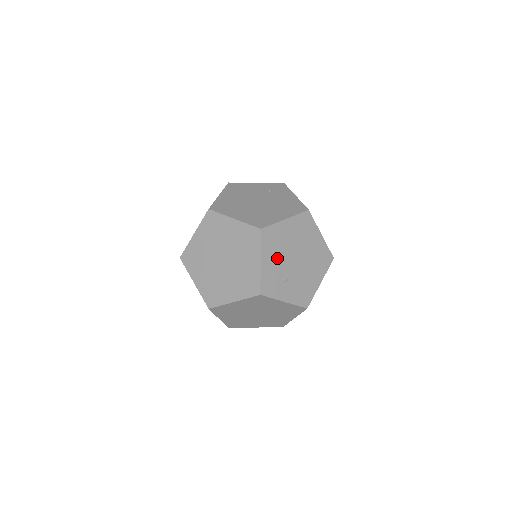
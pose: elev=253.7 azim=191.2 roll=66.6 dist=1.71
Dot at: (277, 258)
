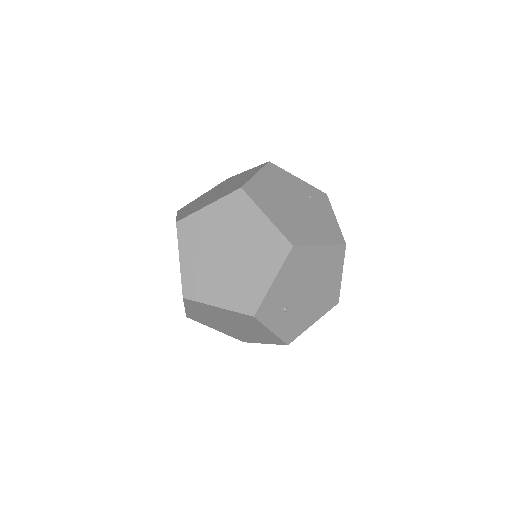
Dot at: (290, 283)
